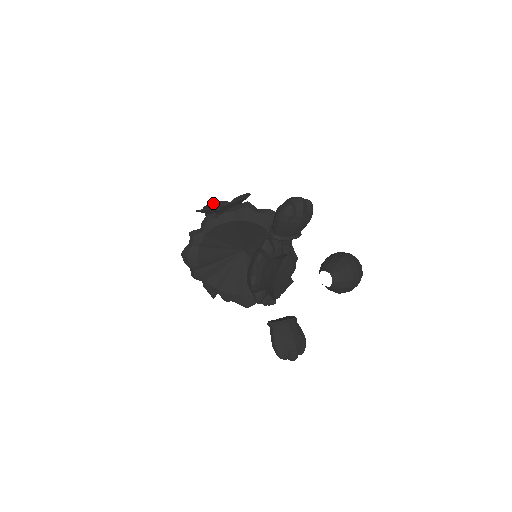
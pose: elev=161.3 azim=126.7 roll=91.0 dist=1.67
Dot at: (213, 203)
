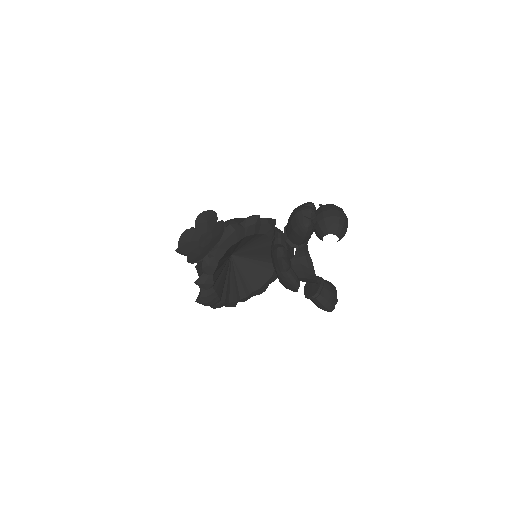
Dot at: (180, 239)
